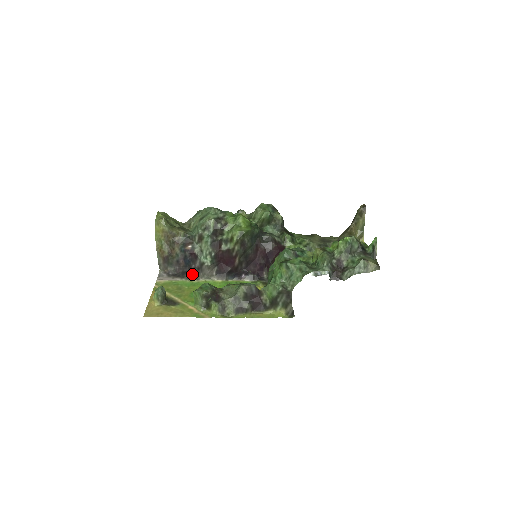
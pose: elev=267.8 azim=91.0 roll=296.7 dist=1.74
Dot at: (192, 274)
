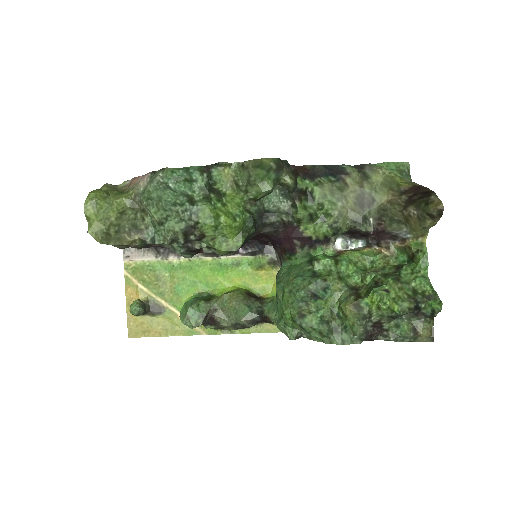
Dot at: occluded
